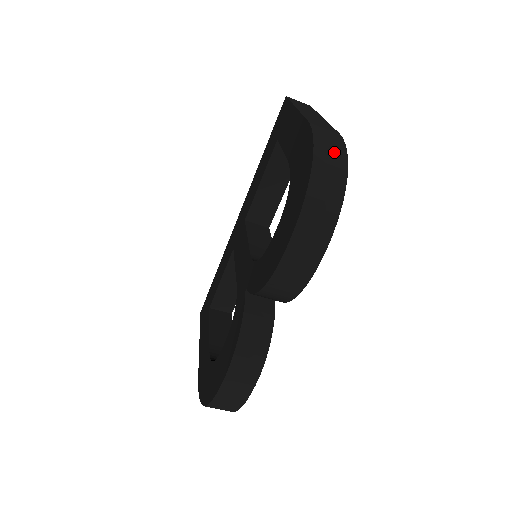
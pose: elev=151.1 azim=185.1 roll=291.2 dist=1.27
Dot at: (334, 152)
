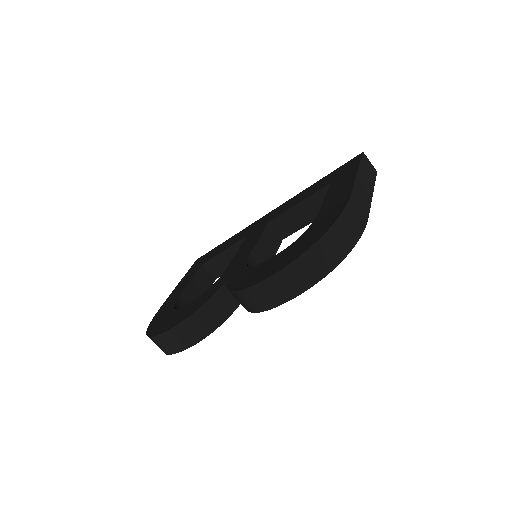
Dot at: (348, 235)
